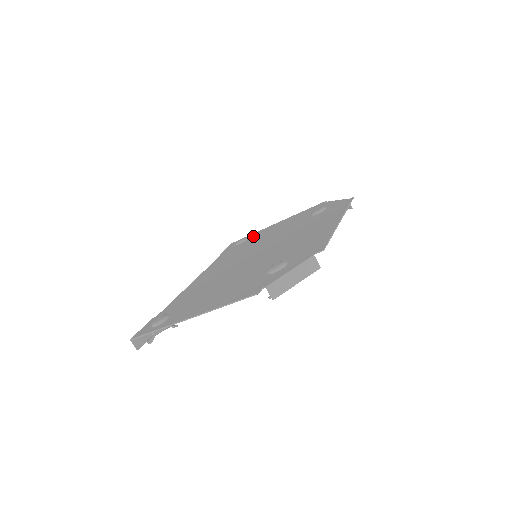
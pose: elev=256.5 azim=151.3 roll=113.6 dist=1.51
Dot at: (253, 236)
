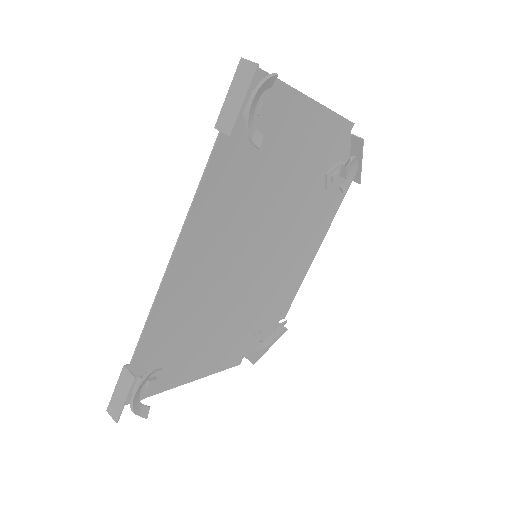
Dot at: (166, 371)
